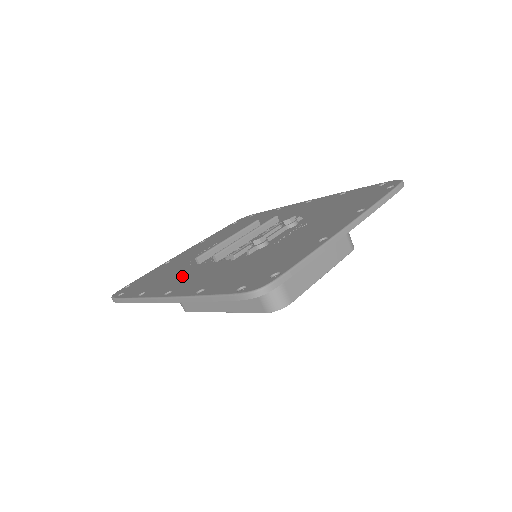
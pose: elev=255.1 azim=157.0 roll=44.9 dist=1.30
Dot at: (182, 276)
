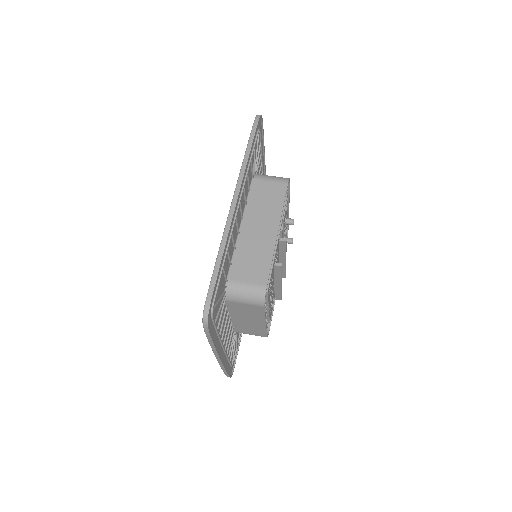
Dot at: occluded
